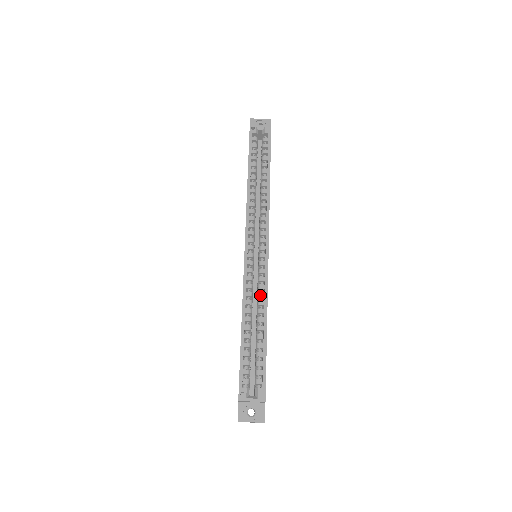
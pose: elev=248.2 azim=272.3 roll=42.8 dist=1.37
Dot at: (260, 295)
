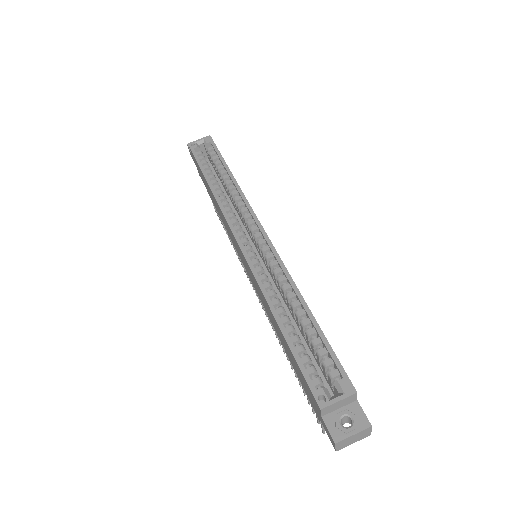
Dot at: (281, 280)
